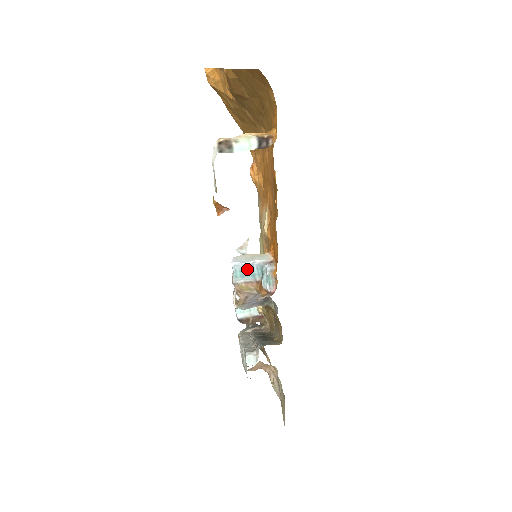
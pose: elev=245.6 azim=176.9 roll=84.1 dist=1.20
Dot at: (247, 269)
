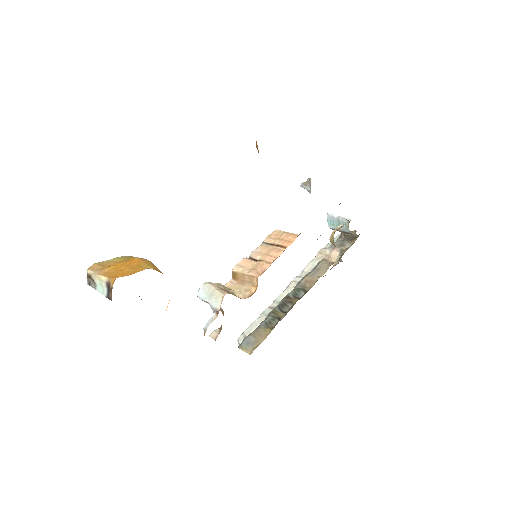
Dot at: occluded
